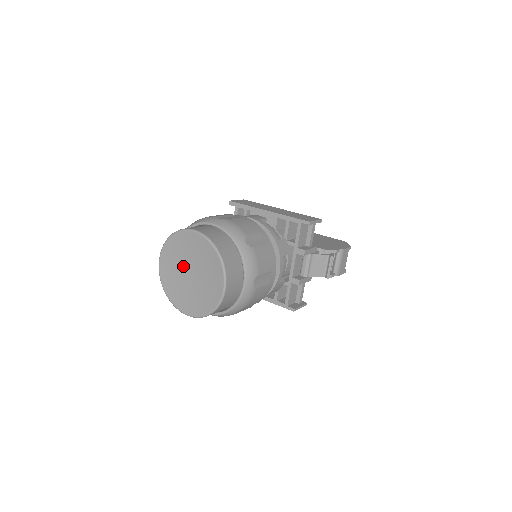
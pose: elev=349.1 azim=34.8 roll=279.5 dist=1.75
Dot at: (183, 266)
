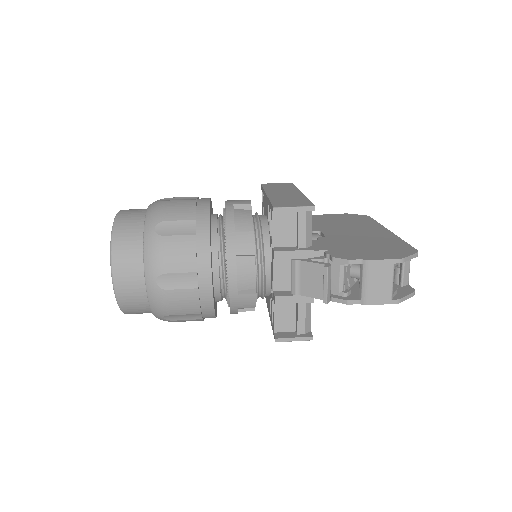
Dot at: occluded
